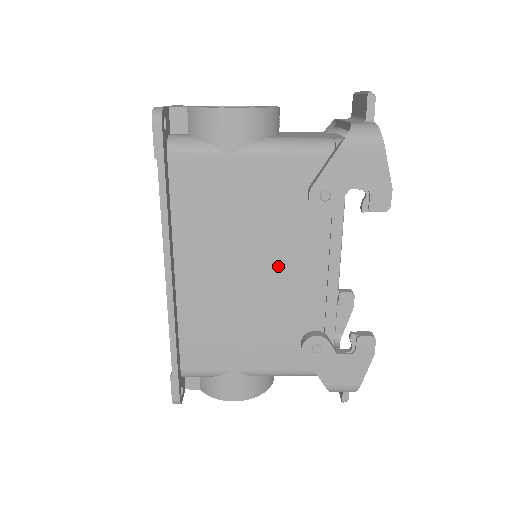
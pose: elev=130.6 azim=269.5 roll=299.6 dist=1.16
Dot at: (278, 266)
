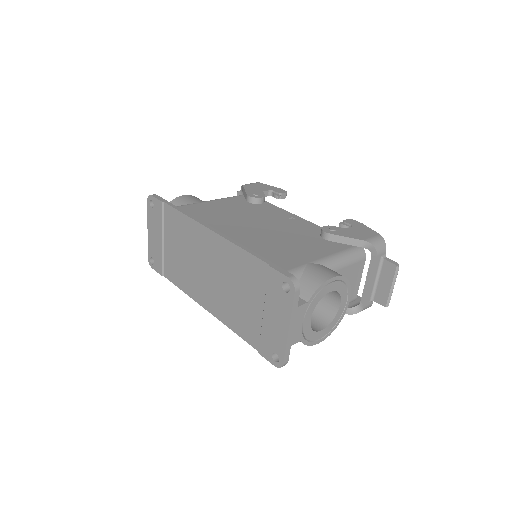
Dot at: (267, 222)
